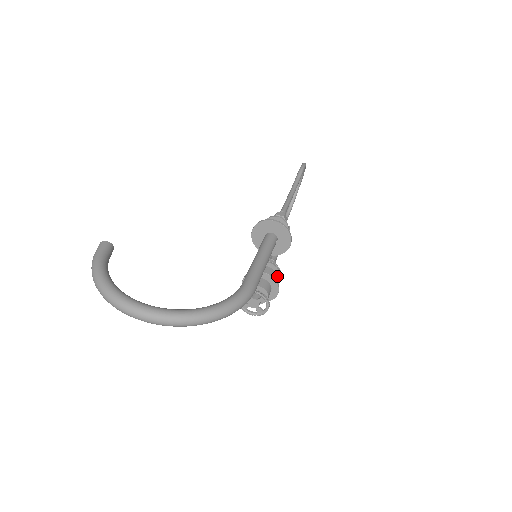
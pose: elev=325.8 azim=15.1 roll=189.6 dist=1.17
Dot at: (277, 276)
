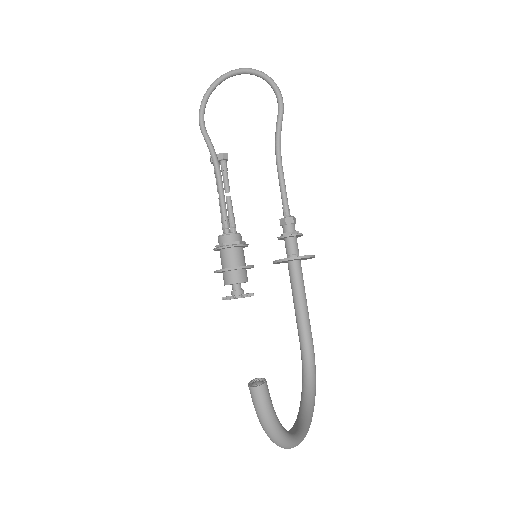
Dot at: occluded
